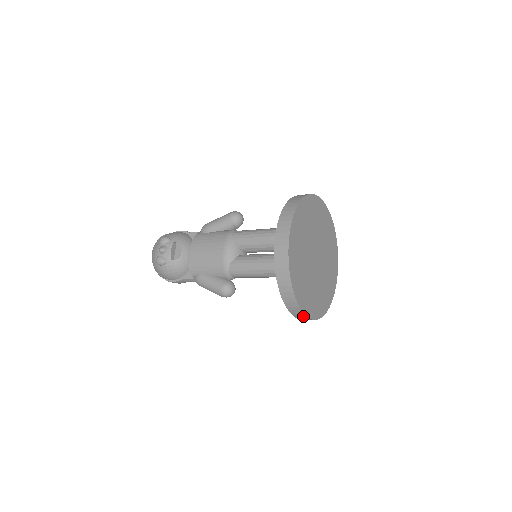
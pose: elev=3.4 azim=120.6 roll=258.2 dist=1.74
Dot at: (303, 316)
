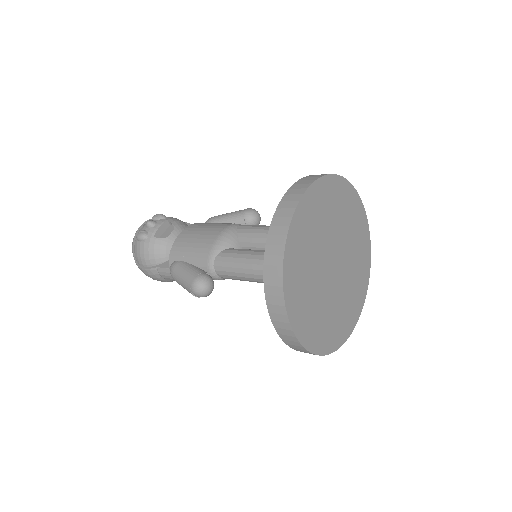
Dot at: (285, 323)
